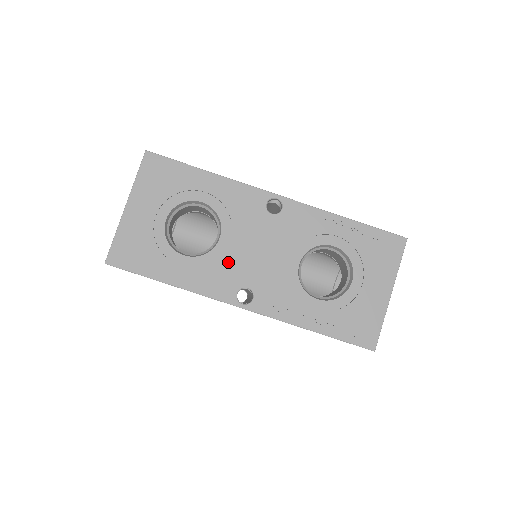
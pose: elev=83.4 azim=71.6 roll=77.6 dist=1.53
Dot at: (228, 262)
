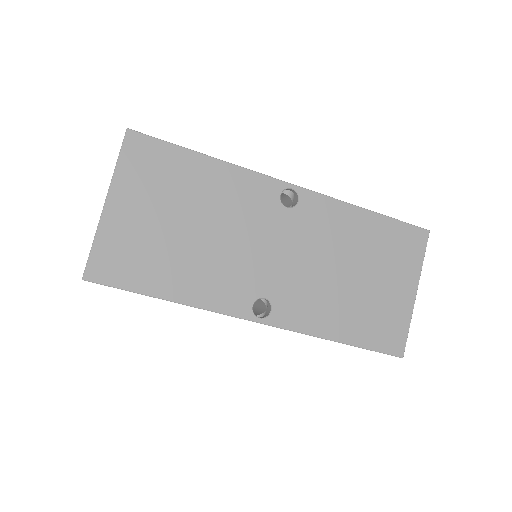
Dot at: occluded
